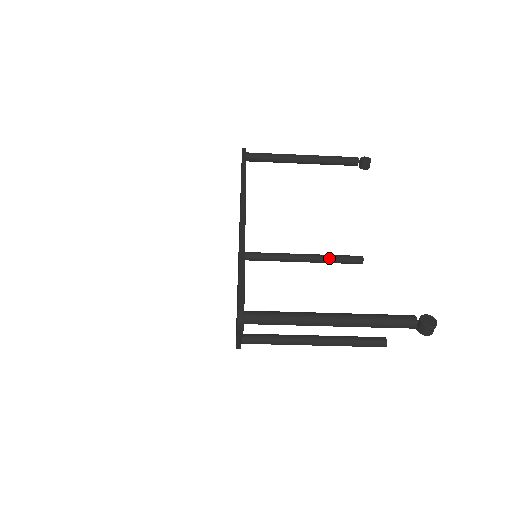
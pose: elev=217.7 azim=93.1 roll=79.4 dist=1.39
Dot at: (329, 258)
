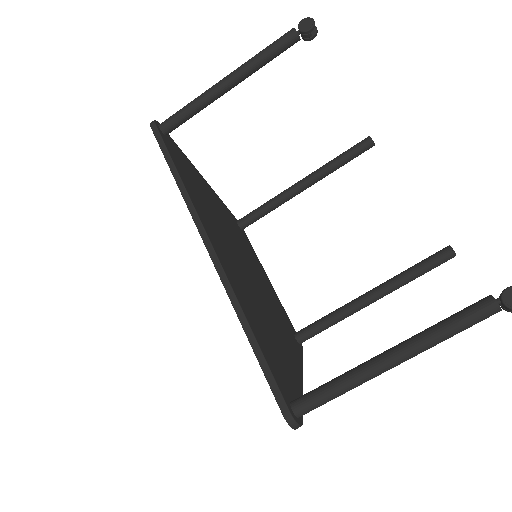
Dot at: (333, 167)
